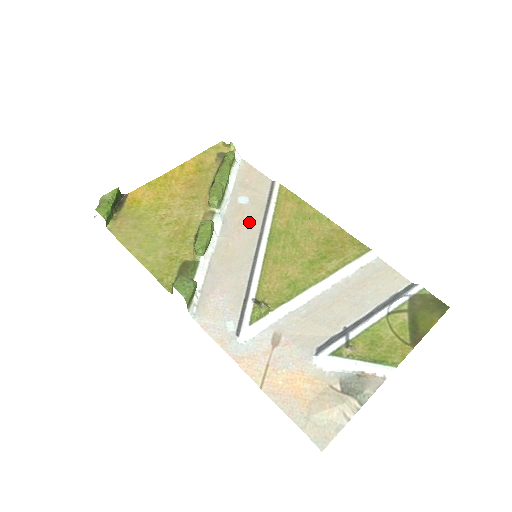
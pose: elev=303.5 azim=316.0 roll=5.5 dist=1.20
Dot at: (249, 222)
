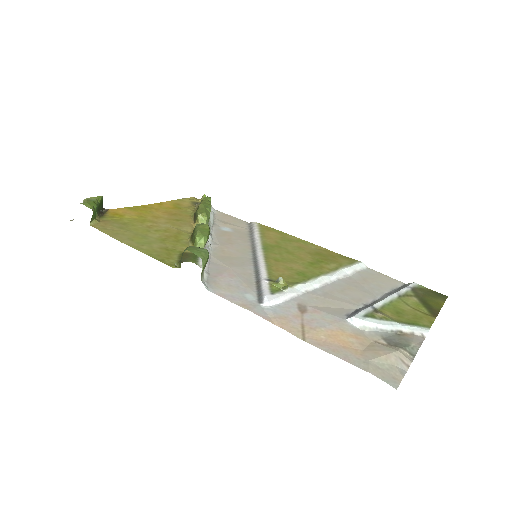
Dot at: (238, 240)
